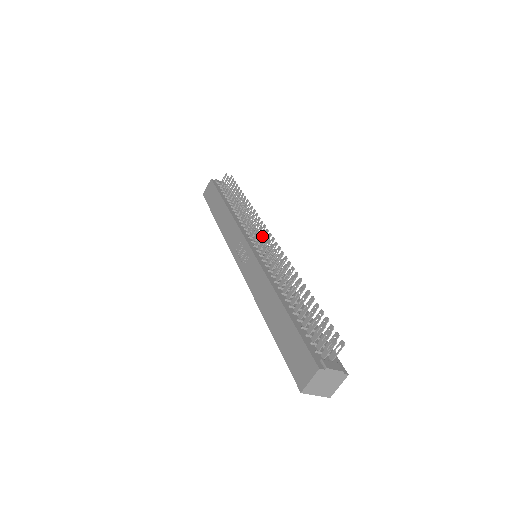
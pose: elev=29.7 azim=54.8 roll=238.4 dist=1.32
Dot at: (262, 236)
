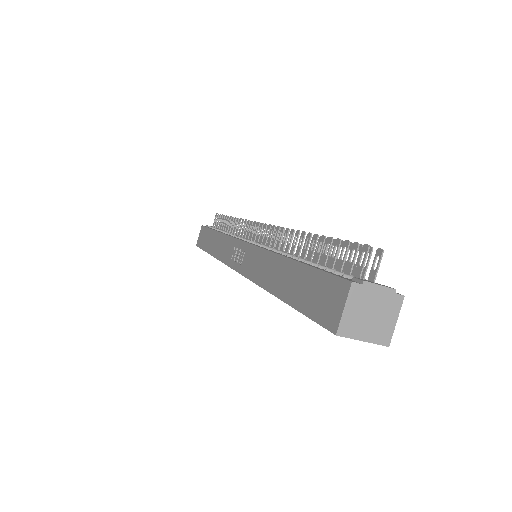
Dot at: (257, 228)
